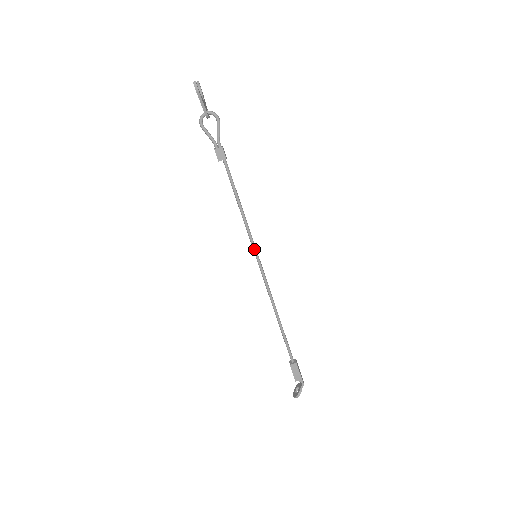
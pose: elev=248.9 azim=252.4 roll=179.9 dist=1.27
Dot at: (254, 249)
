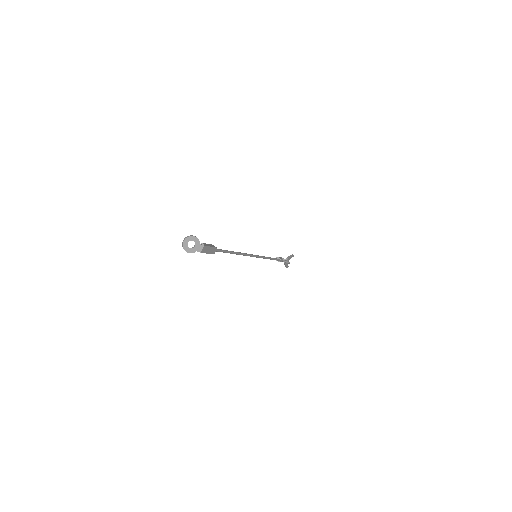
Dot at: (259, 256)
